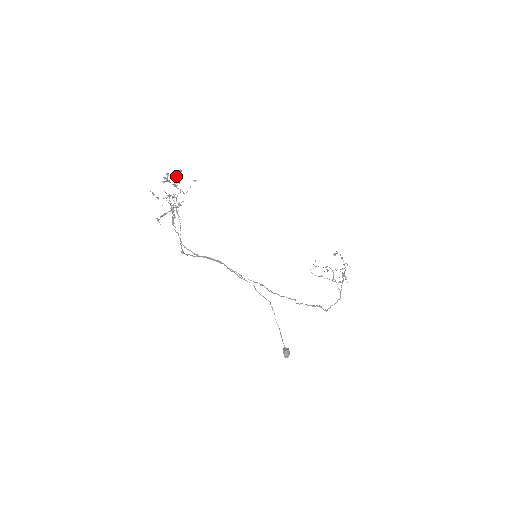
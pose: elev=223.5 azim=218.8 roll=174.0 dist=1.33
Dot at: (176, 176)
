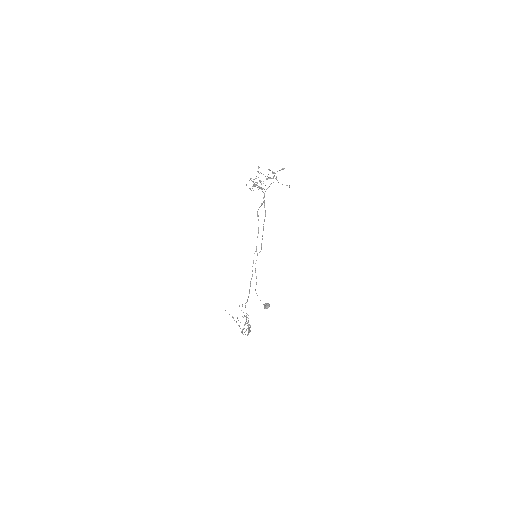
Dot at: (274, 175)
